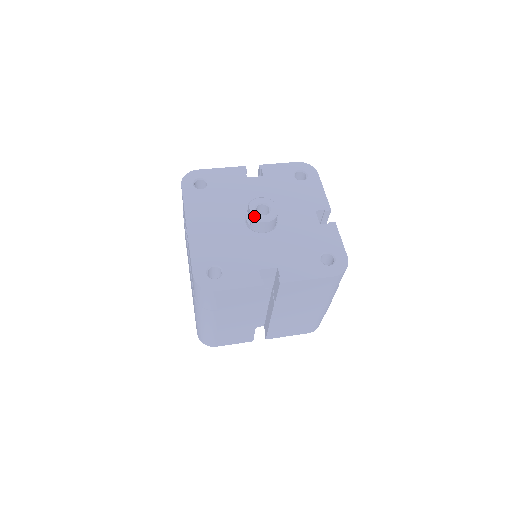
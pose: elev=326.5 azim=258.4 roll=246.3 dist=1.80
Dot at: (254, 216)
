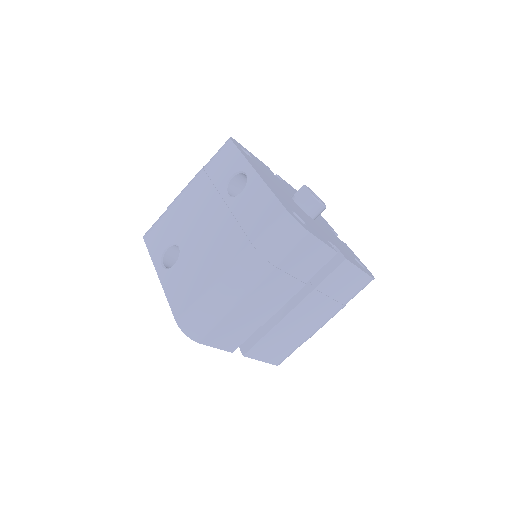
Dot at: (314, 195)
